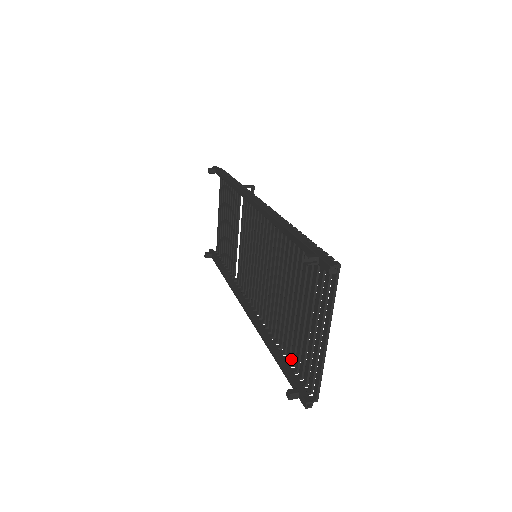
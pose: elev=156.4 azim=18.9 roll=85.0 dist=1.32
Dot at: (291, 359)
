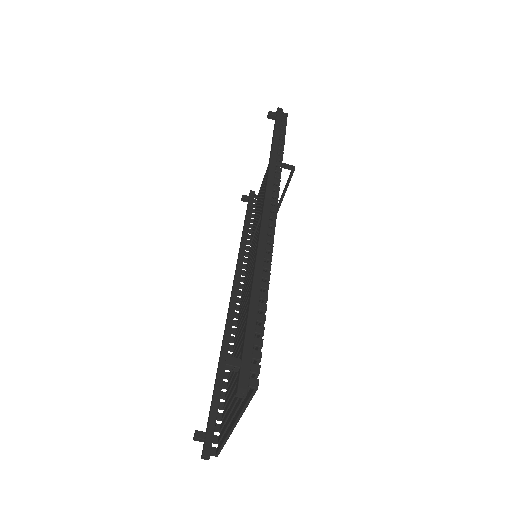
Dot at: (226, 392)
